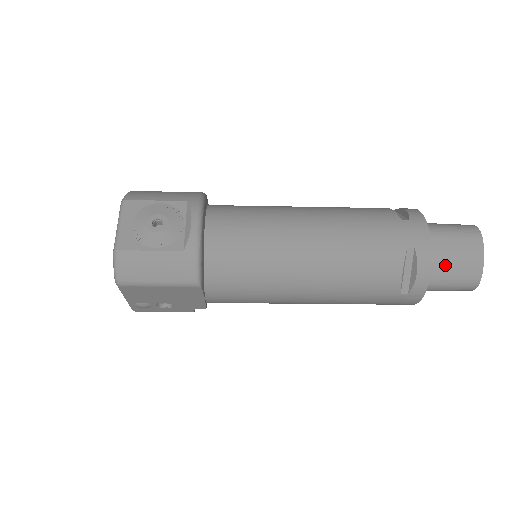
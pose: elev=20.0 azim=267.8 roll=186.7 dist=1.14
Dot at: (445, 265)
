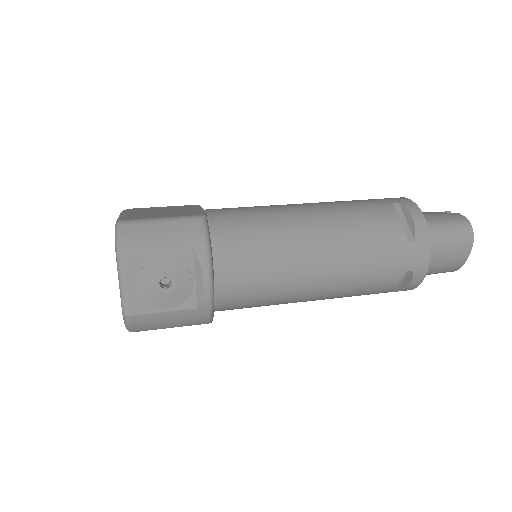
Dot at: (433, 267)
